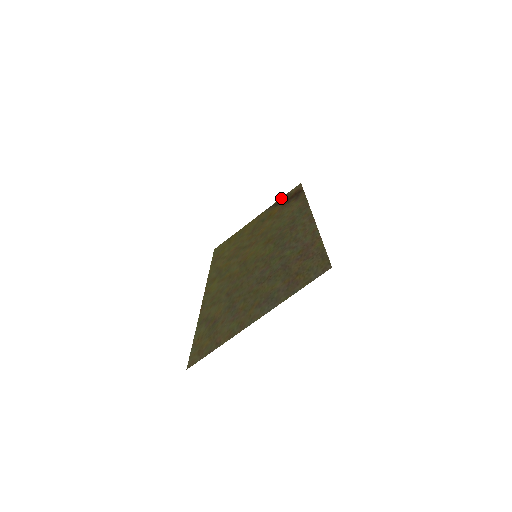
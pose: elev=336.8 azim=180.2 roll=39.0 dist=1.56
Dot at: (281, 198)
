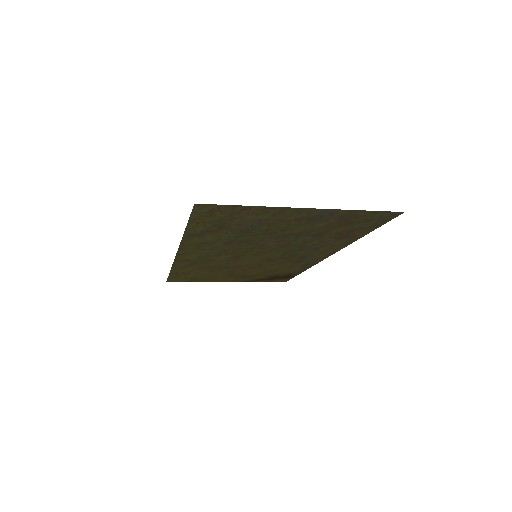
Dot at: (262, 281)
